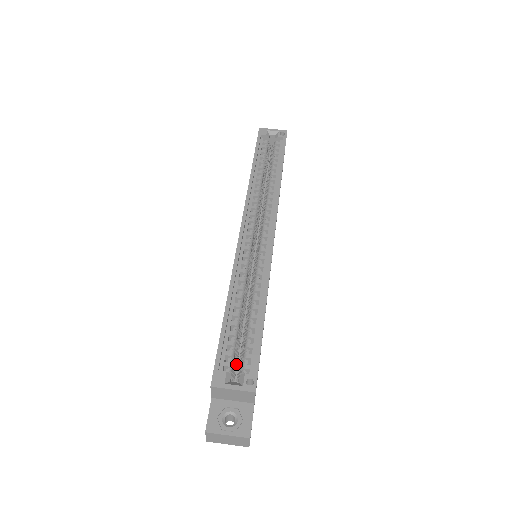
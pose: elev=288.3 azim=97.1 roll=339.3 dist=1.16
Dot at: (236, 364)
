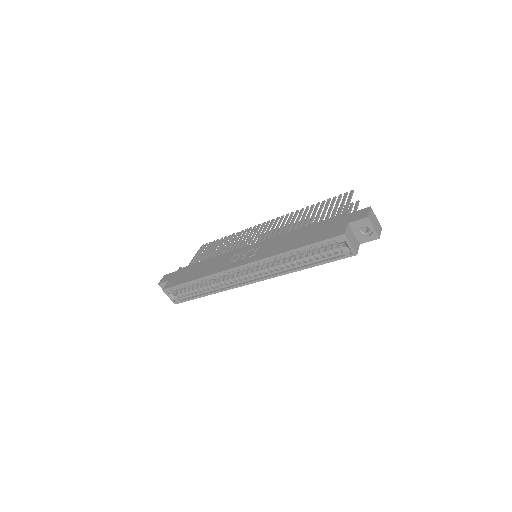
Dot at: (183, 288)
